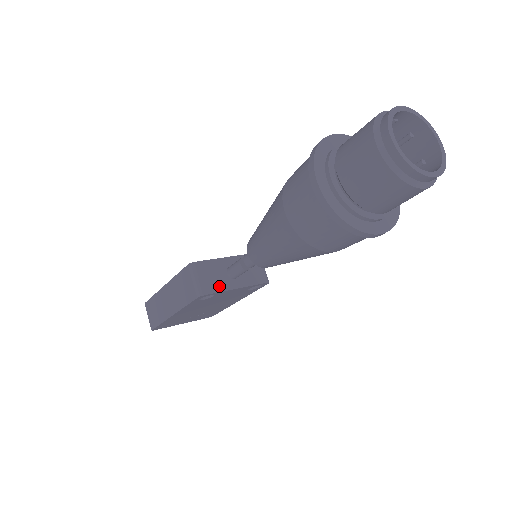
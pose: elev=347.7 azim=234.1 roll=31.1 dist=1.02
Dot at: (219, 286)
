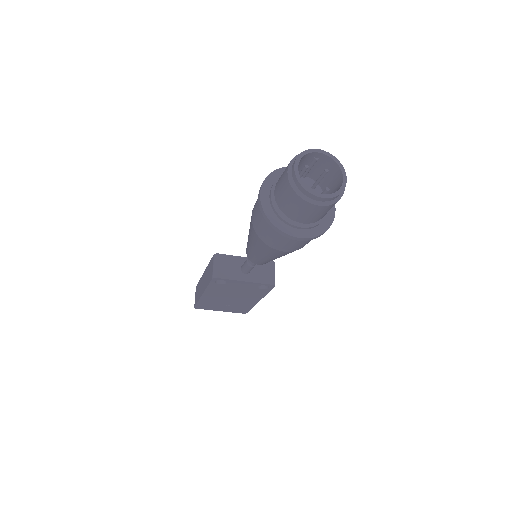
Dot at: (231, 275)
